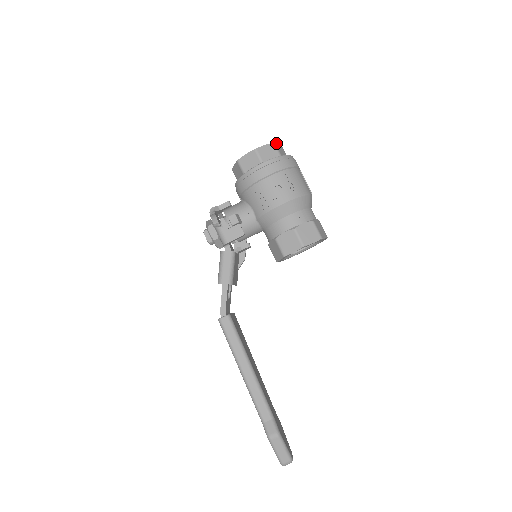
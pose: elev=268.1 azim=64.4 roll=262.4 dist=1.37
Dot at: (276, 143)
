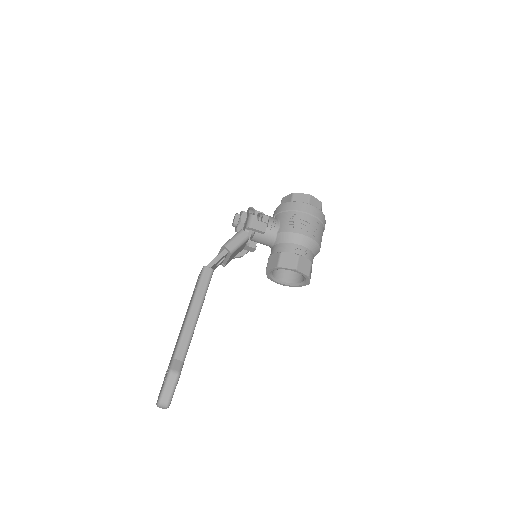
Dot at: occluded
